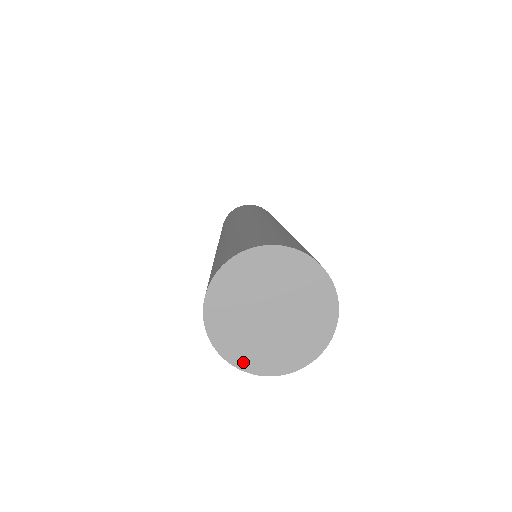
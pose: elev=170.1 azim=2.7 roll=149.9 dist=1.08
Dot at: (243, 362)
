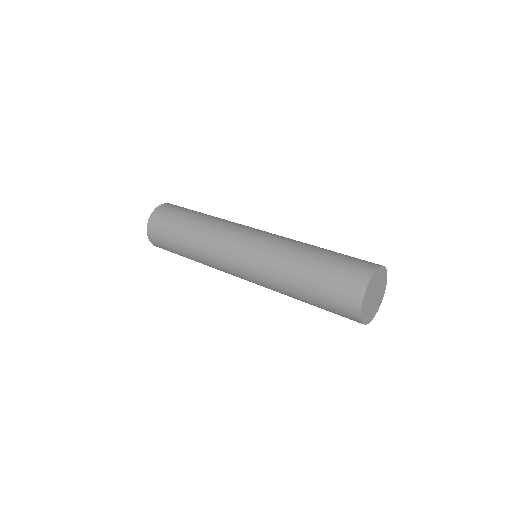
Dot at: (370, 319)
